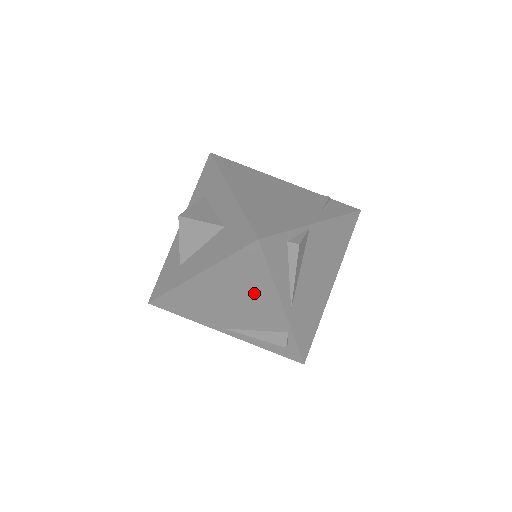
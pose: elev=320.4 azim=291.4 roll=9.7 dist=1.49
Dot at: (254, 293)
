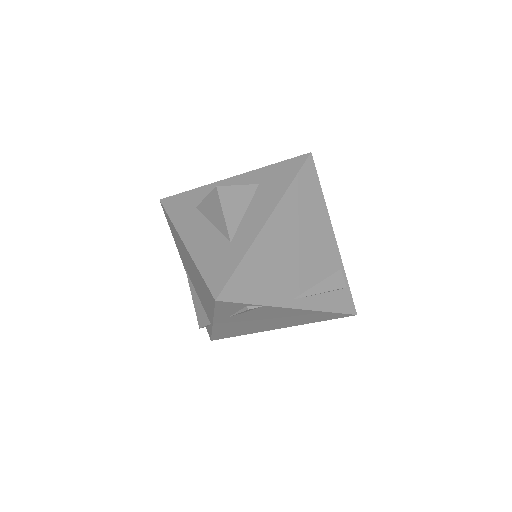
Dot at: (313, 223)
